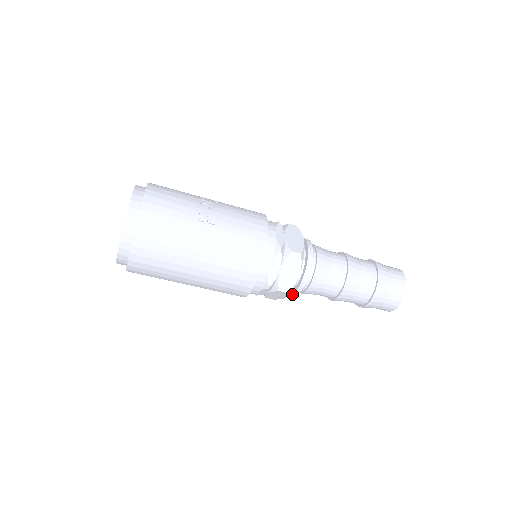
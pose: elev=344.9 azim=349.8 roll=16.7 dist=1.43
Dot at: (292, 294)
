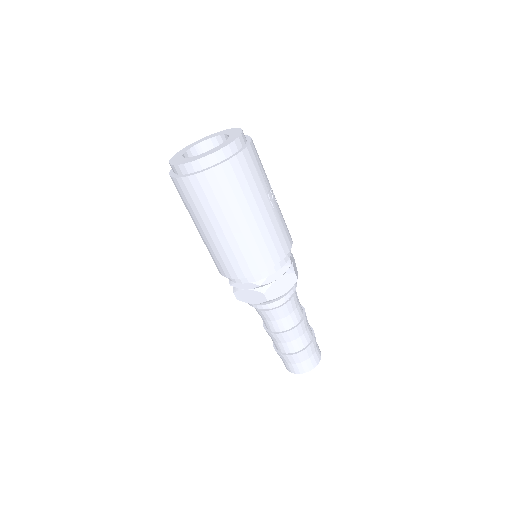
Dot at: (257, 305)
